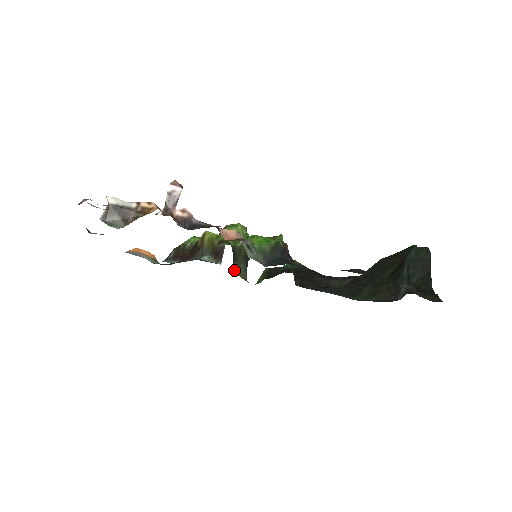
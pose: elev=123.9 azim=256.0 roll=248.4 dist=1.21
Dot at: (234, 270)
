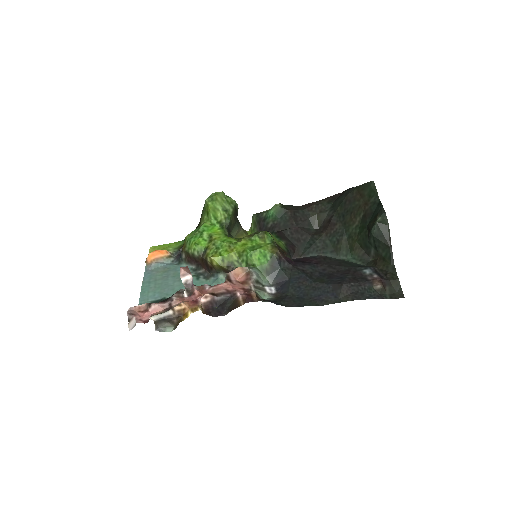
Dot at: (232, 235)
